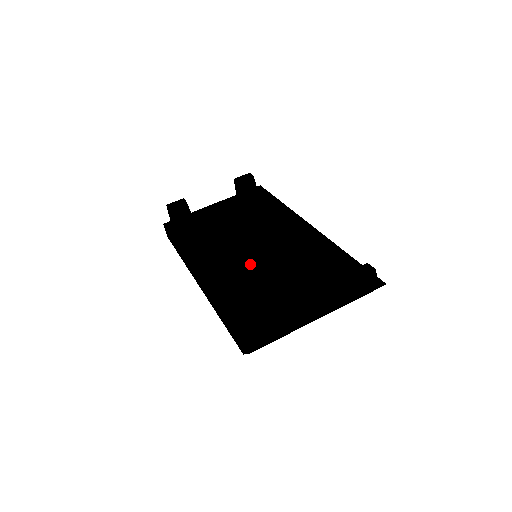
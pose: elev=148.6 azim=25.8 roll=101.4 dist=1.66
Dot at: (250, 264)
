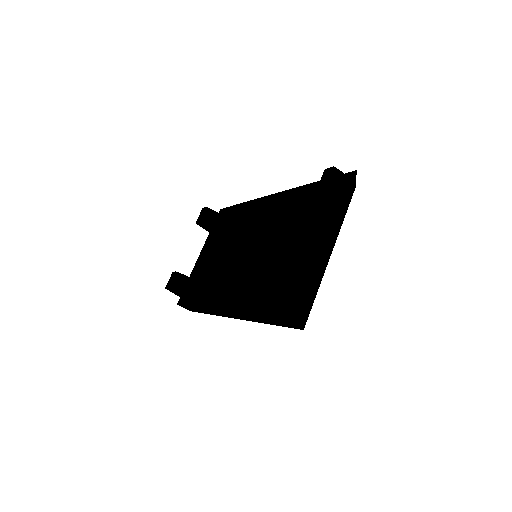
Dot at: (256, 265)
